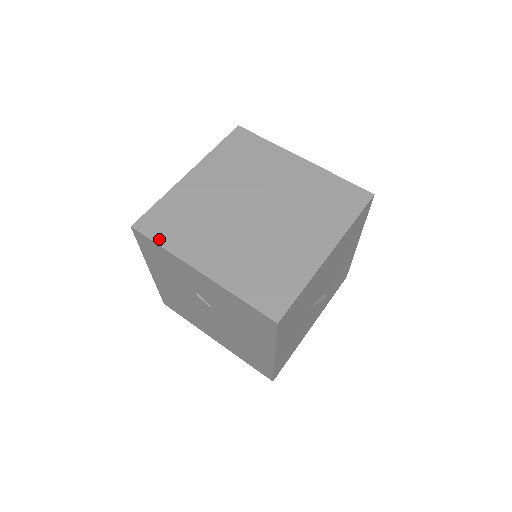
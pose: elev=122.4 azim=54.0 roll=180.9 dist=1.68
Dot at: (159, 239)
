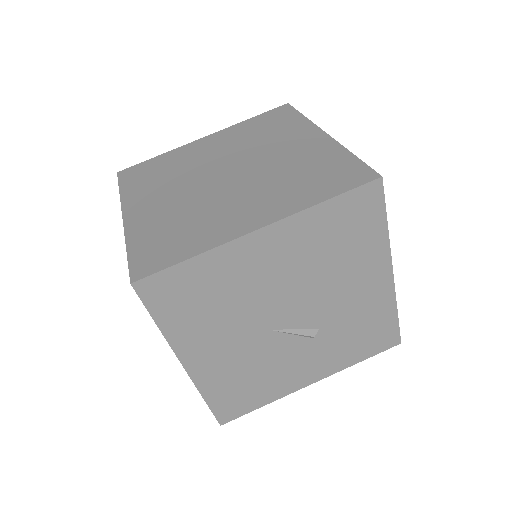
Dot at: (124, 185)
